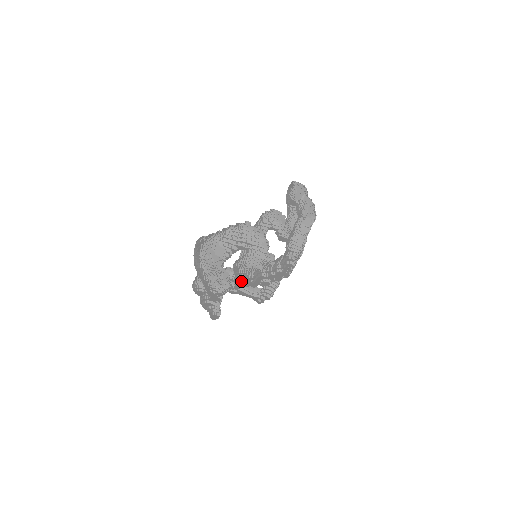
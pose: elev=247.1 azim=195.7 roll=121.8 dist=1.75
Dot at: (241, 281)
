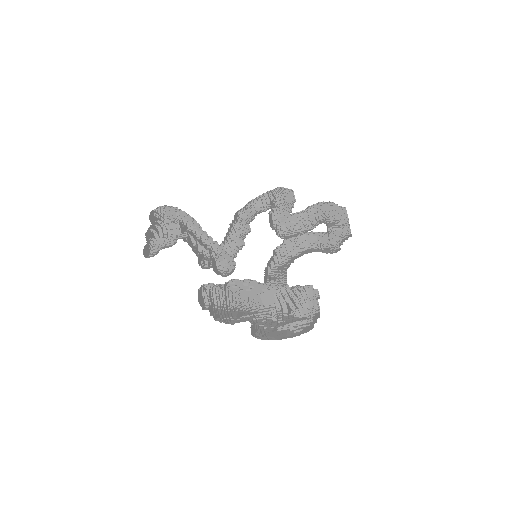
Dot at: occluded
